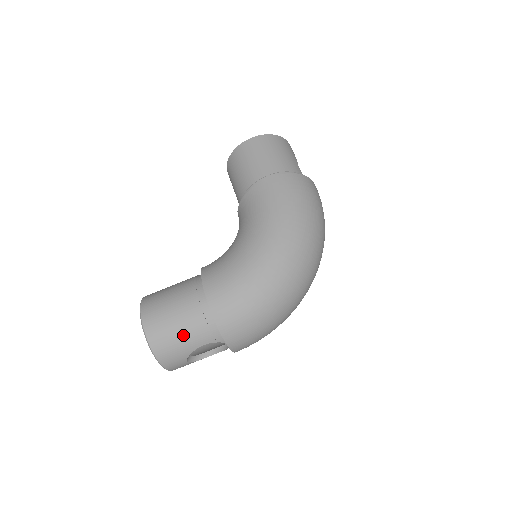
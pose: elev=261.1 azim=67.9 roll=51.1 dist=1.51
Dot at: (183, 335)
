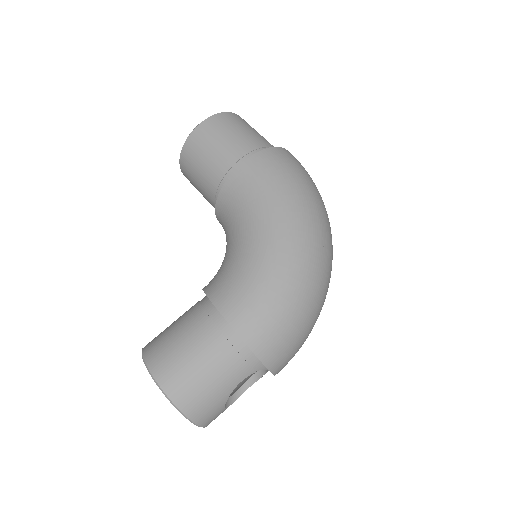
Dot at: (214, 379)
